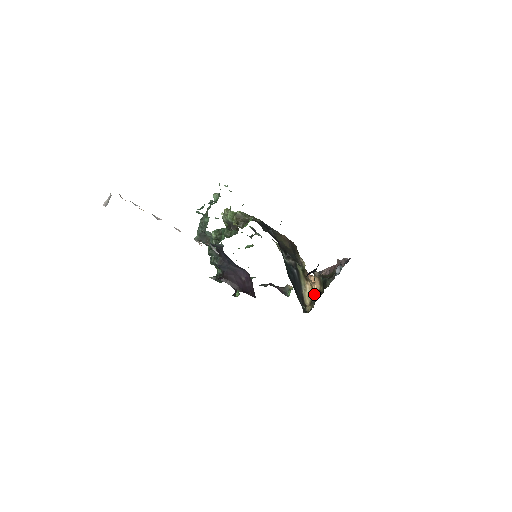
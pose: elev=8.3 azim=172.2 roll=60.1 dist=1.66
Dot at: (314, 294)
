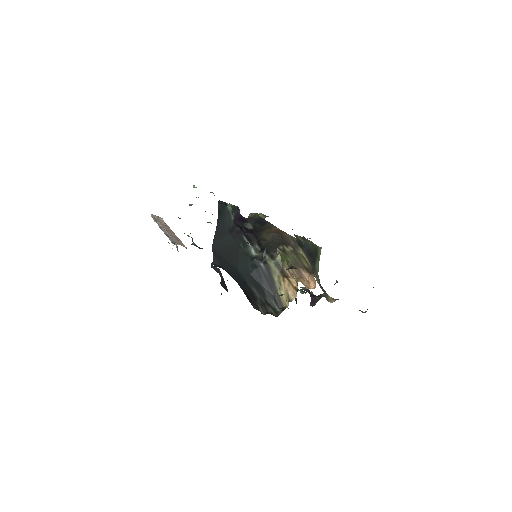
Dot at: (293, 294)
